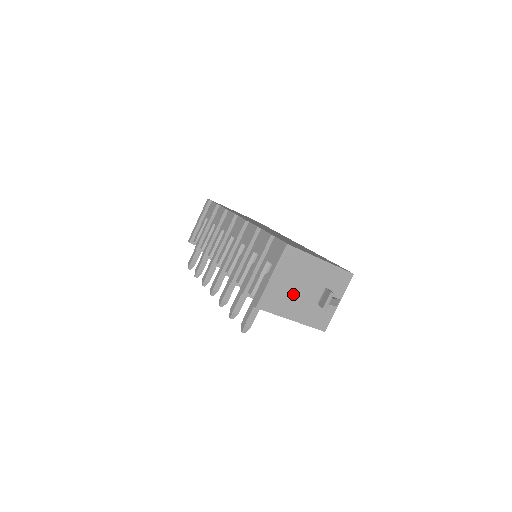
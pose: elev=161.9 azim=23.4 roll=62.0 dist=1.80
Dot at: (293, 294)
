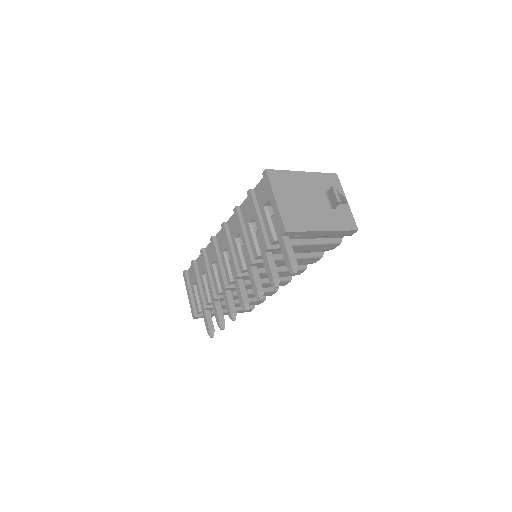
Dot at: (305, 208)
